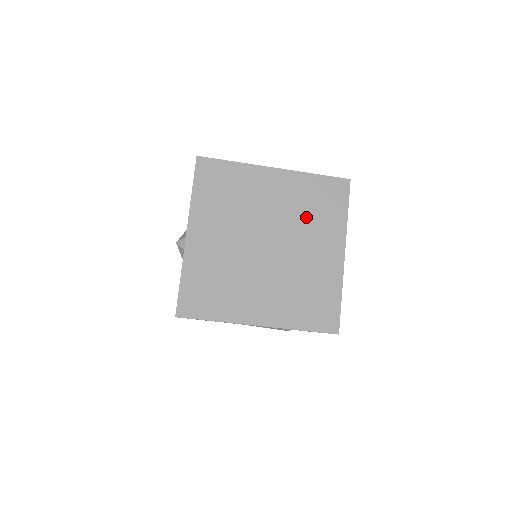
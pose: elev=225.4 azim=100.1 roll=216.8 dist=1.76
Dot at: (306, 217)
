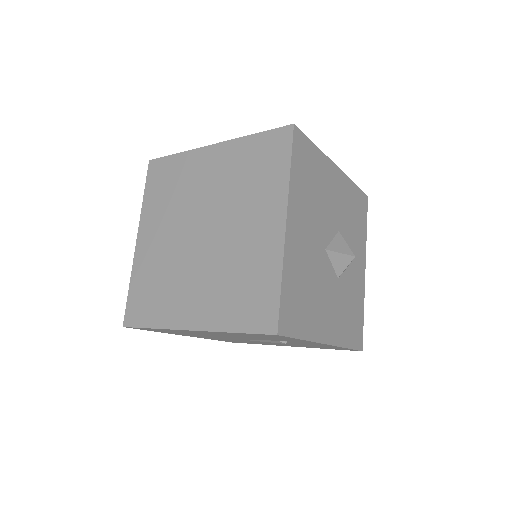
Dot at: (242, 189)
